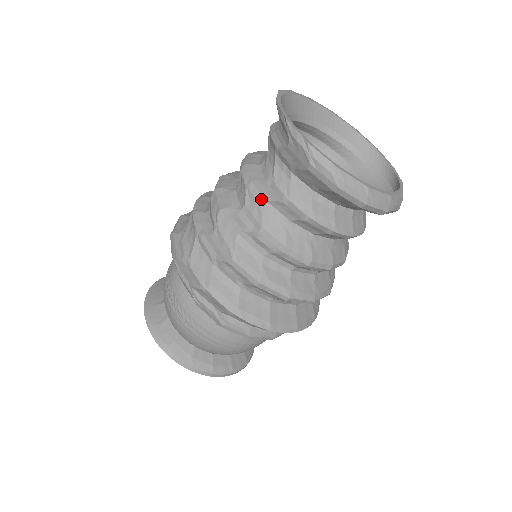
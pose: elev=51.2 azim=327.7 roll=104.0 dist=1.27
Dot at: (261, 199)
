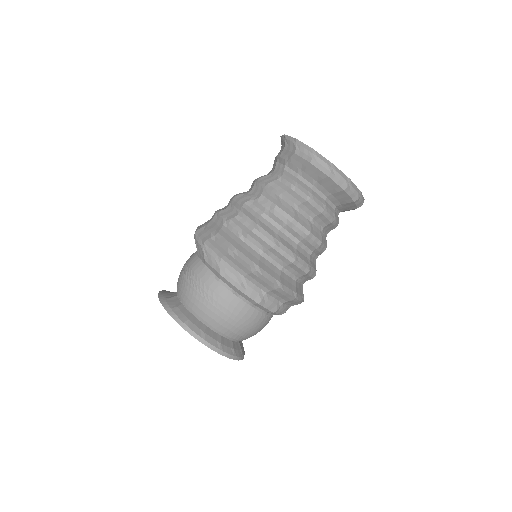
Dot at: (264, 183)
